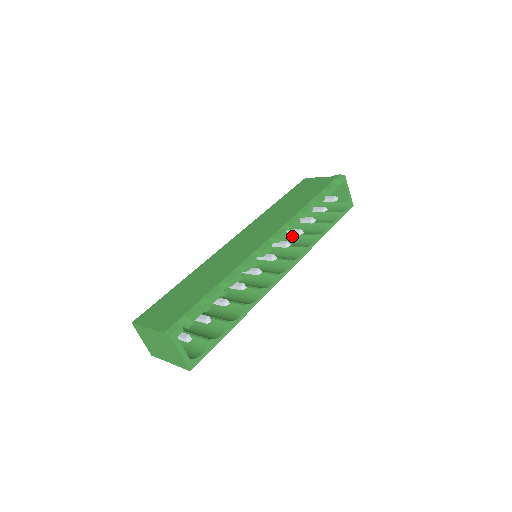
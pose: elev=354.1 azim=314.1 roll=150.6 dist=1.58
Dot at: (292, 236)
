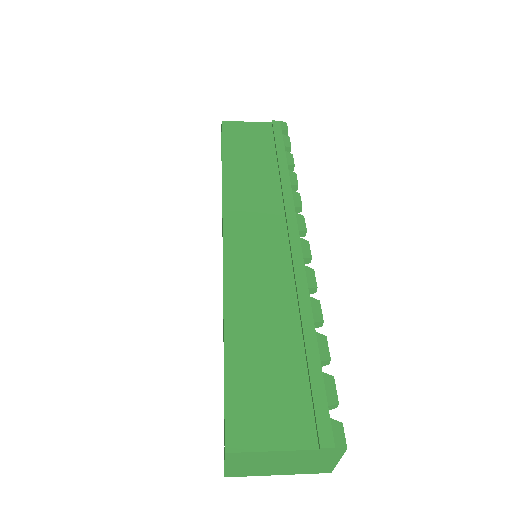
Dot at: occluded
